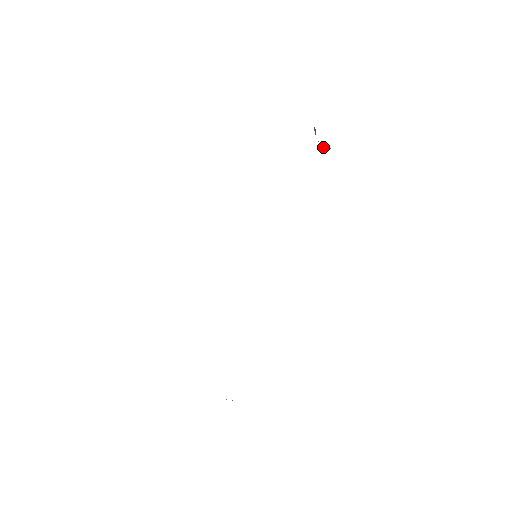
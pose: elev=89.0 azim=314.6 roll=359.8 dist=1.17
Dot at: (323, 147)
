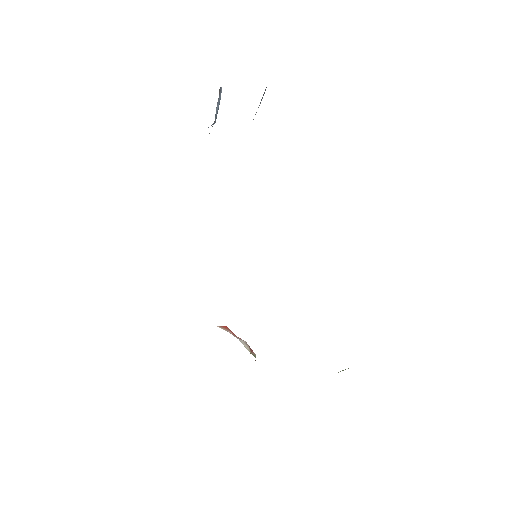
Dot at: (214, 123)
